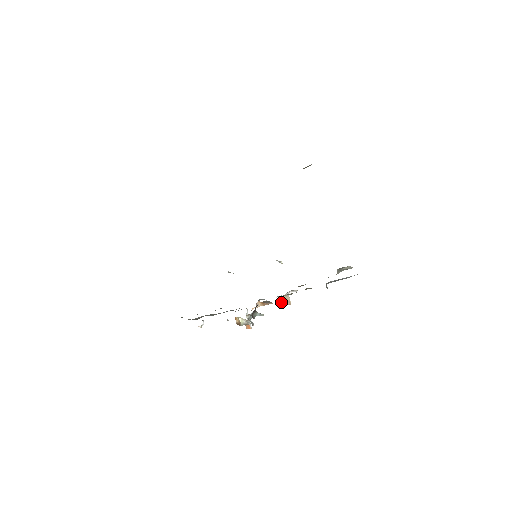
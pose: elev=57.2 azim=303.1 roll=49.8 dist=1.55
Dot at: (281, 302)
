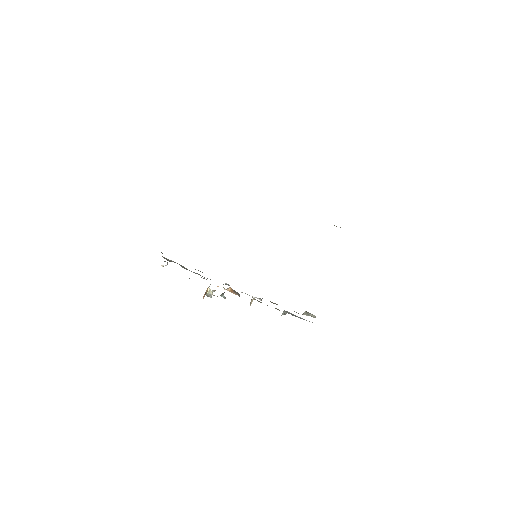
Dot at: occluded
